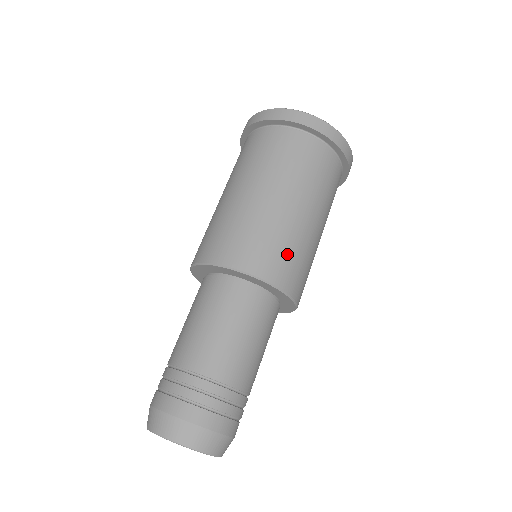
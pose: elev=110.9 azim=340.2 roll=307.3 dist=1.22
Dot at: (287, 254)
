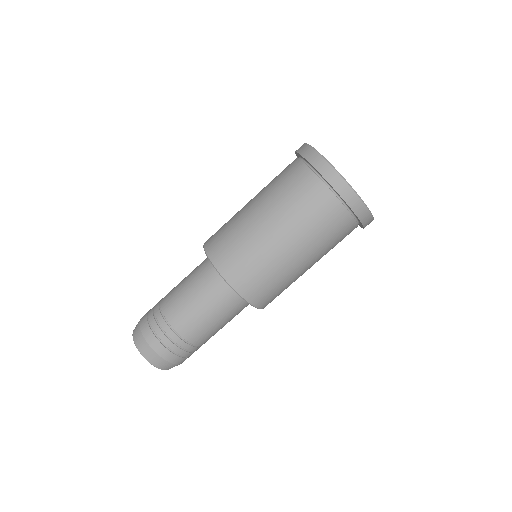
Dot at: (253, 269)
